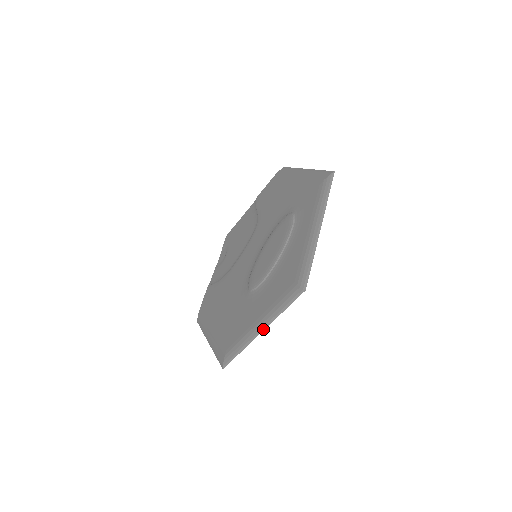
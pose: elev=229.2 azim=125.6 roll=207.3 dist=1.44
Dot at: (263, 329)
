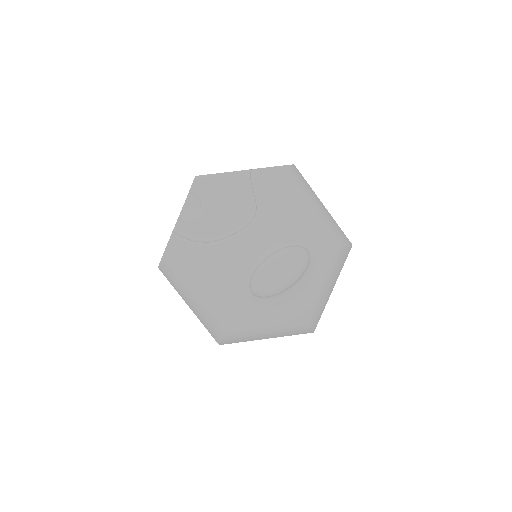
Dot at: occluded
